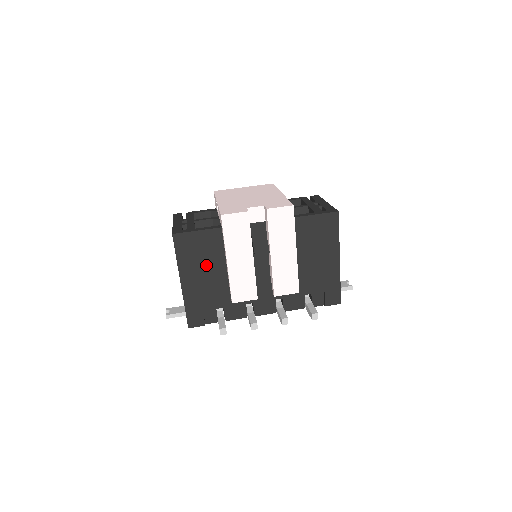
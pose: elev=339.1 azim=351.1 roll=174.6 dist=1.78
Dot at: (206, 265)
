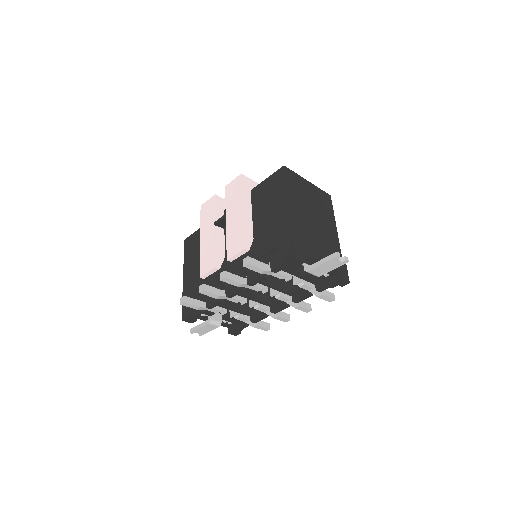
Dot at: (198, 256)
